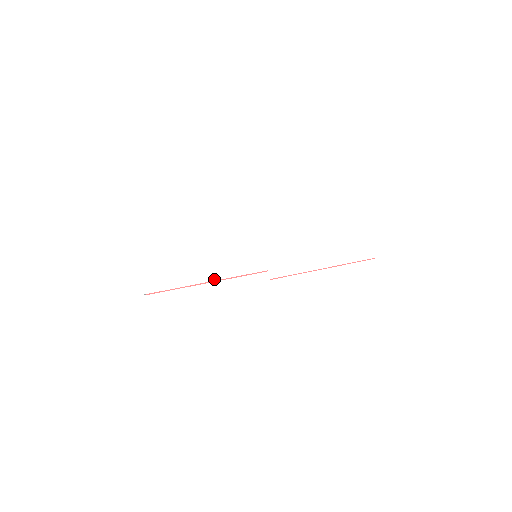
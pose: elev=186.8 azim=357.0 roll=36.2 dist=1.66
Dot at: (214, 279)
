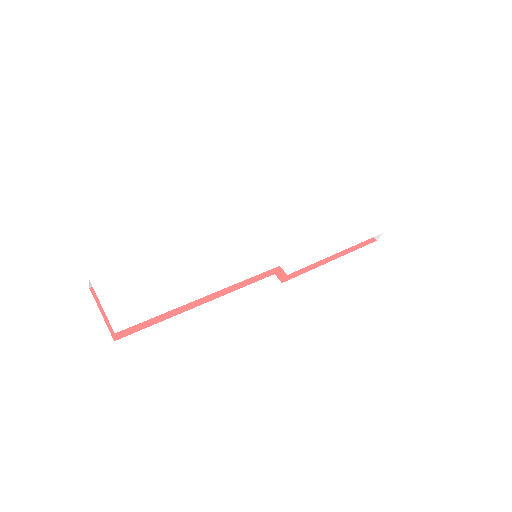
Dot at: (217, 289)
